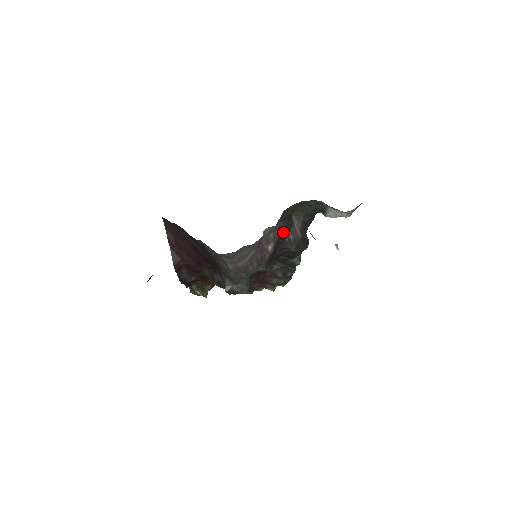
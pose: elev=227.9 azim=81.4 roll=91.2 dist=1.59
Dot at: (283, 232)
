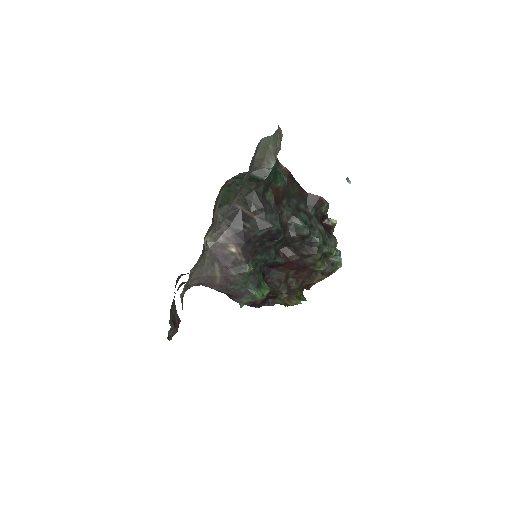
Dot at: (235, 227)
